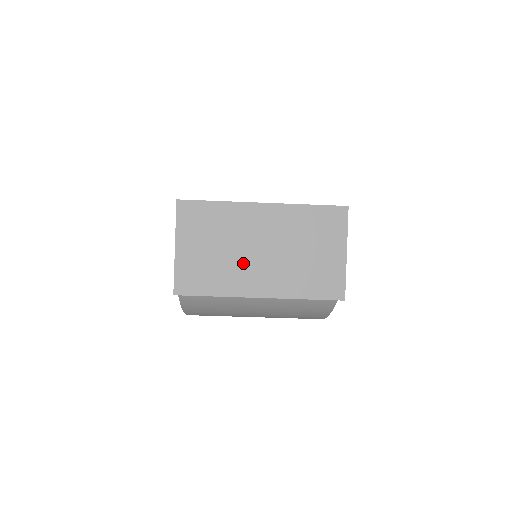
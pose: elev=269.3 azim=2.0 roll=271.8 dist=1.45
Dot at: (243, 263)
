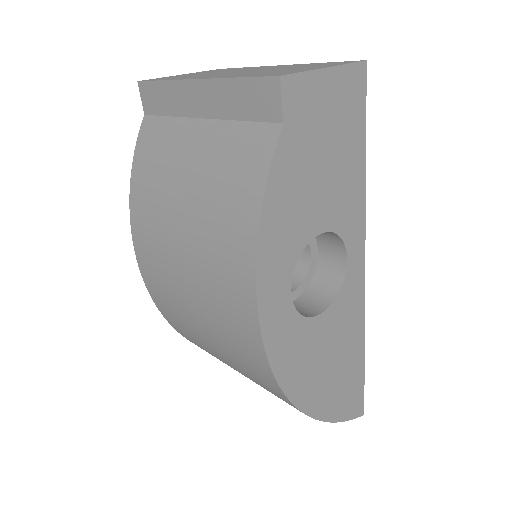
Dot at: (216, 74)
